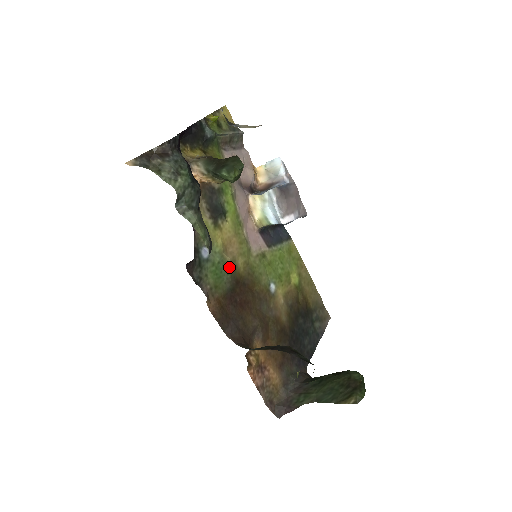
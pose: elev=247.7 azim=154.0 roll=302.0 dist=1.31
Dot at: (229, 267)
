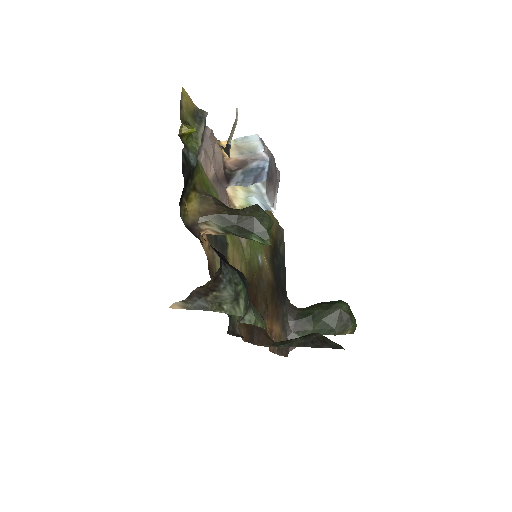
Dot at: occluded
